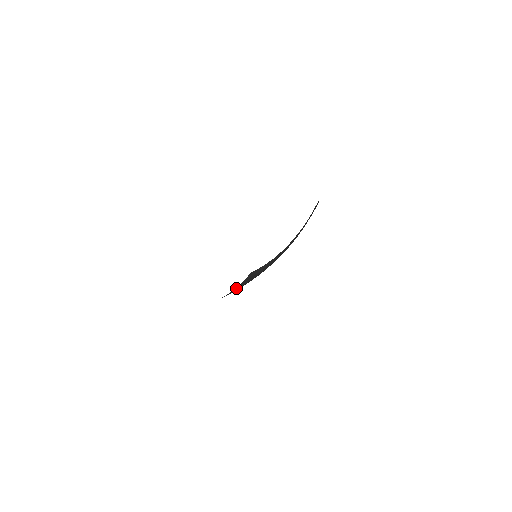
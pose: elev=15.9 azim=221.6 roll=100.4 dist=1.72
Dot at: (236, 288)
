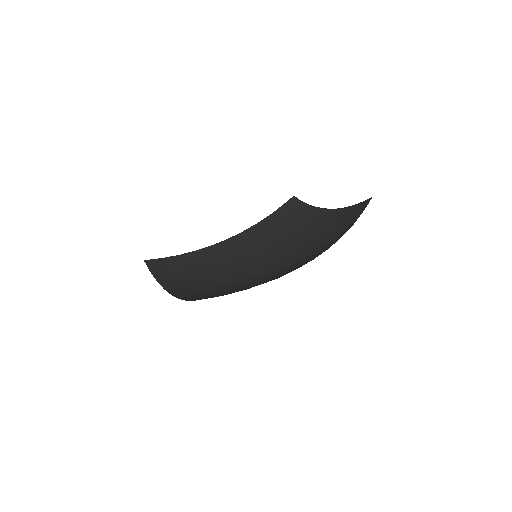
Dot at: (264, 220)
